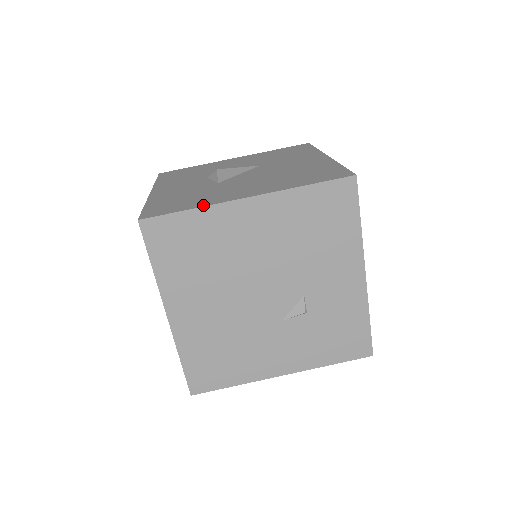
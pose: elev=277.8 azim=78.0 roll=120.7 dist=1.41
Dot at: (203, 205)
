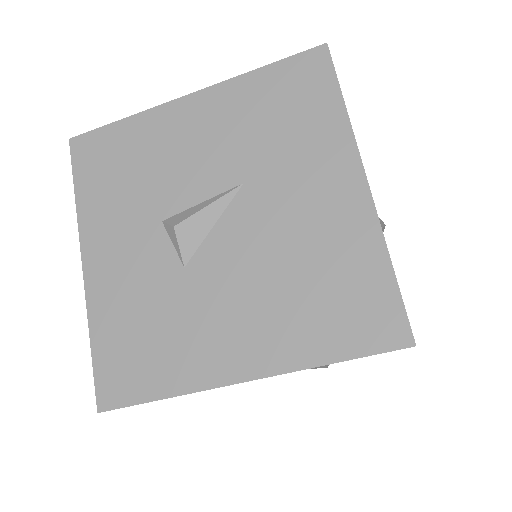
Dot at: (180, 390)
